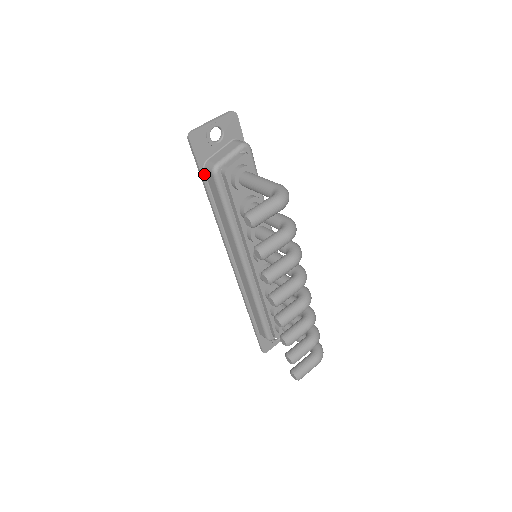
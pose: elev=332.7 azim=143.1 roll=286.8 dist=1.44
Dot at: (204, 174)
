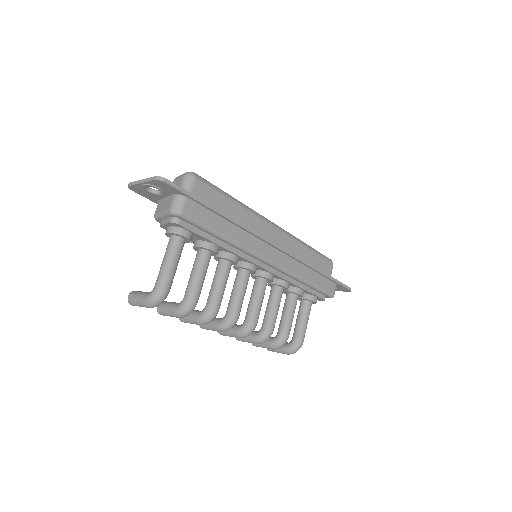
Dot at: occluded
